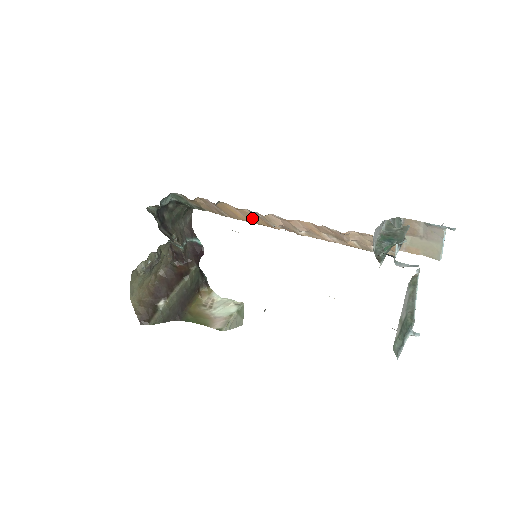
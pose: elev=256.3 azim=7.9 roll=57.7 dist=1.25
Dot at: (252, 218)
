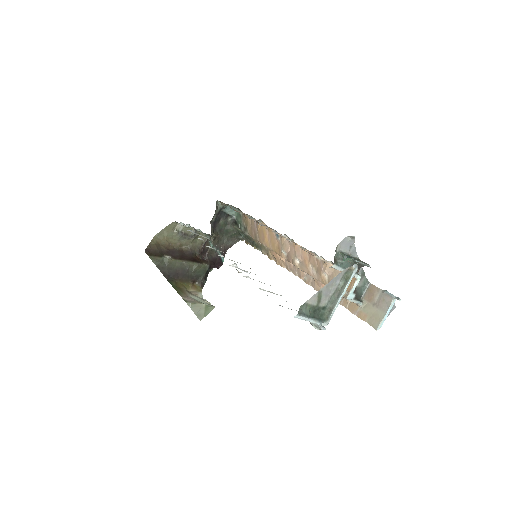
Dot at: (273, 242)
